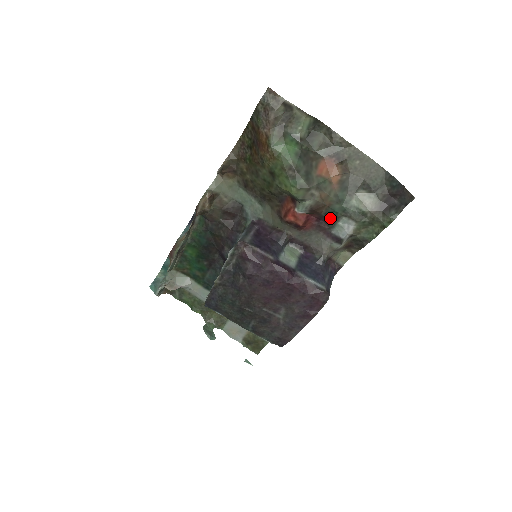
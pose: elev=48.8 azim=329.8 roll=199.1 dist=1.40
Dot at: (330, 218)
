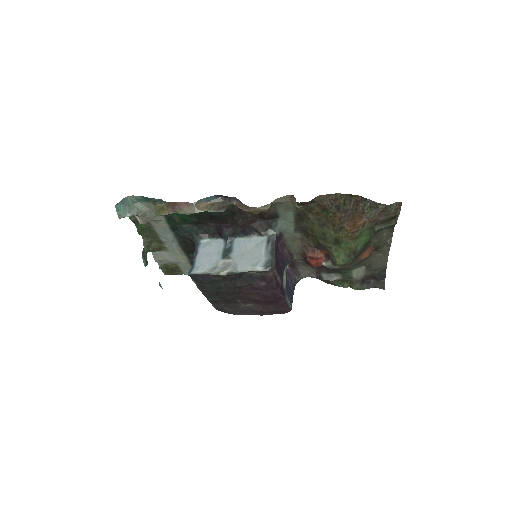
Dot at: (333, 272)
